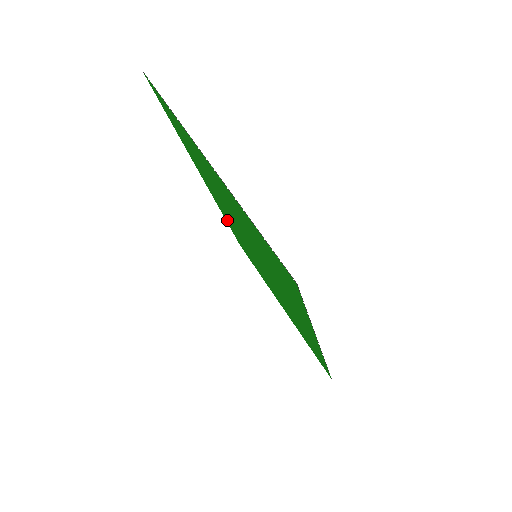
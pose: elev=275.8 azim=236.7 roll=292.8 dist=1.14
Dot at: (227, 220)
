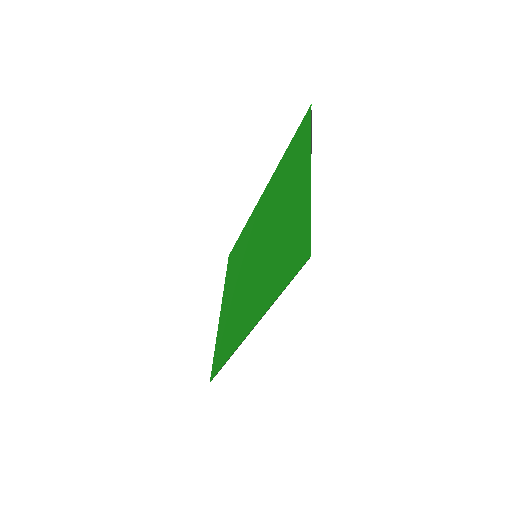
Dot at: (247, 228)
